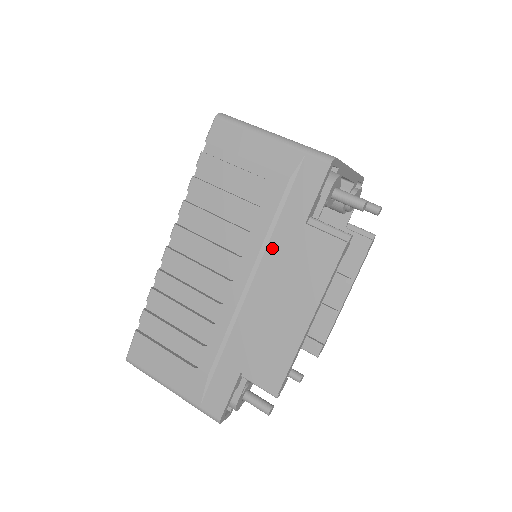
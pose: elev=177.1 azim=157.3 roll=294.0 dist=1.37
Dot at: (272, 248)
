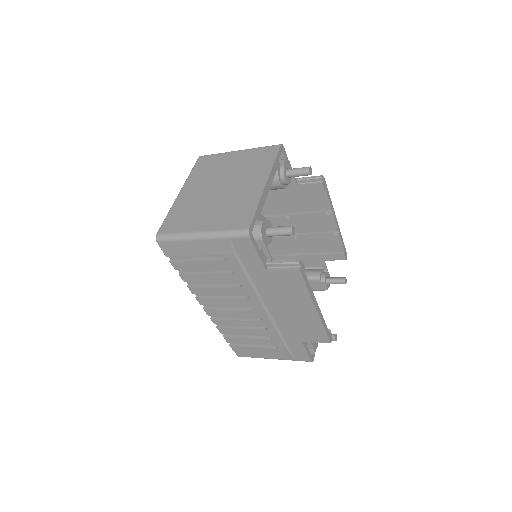
Dot at: (260, 288)
